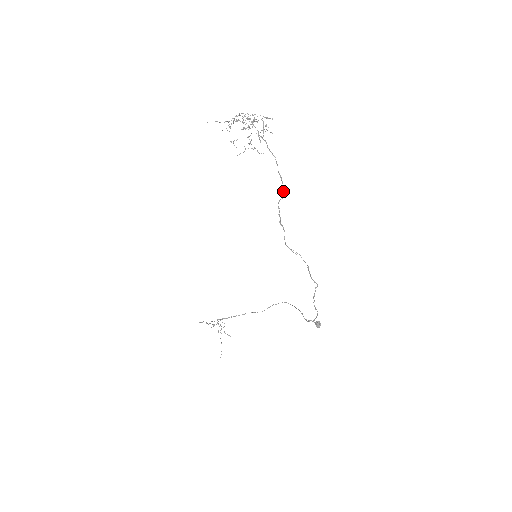
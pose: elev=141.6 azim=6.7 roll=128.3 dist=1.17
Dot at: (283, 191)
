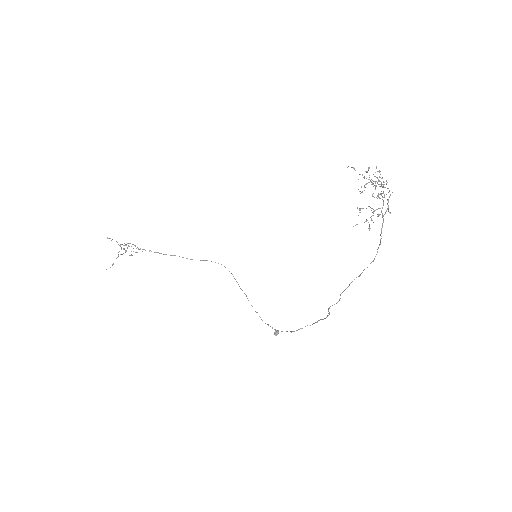
Dot at: occluded
